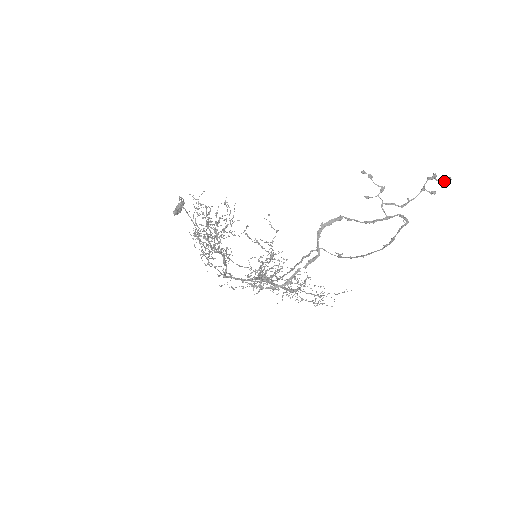
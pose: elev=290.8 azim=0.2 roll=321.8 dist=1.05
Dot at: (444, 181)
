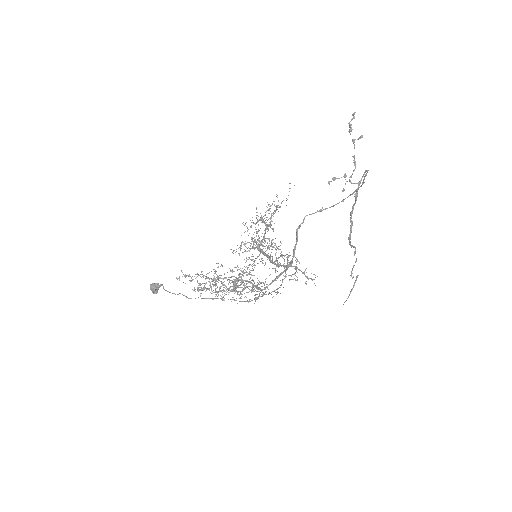
Dot at: (353, 118)
